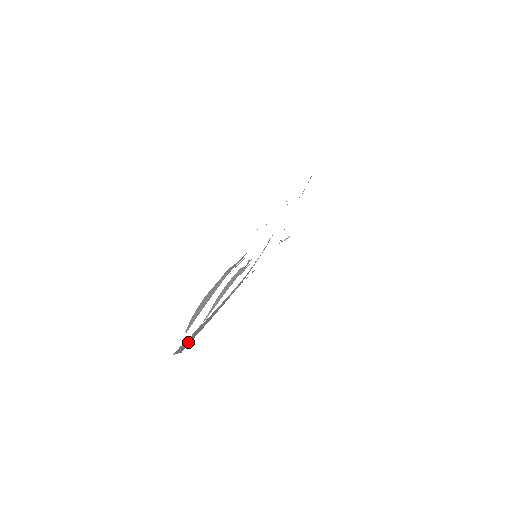
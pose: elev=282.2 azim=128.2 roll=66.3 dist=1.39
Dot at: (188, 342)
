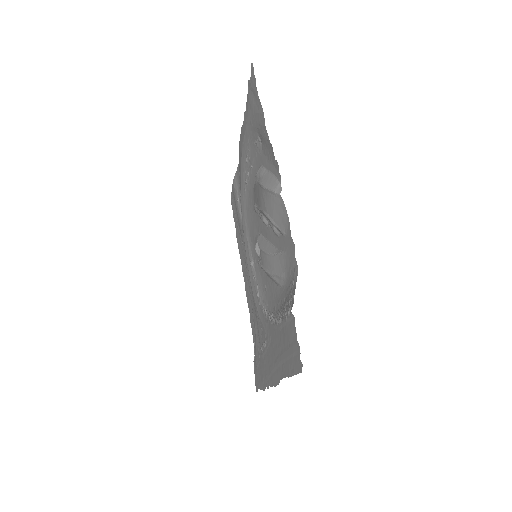
Dot at: (290, 294)
